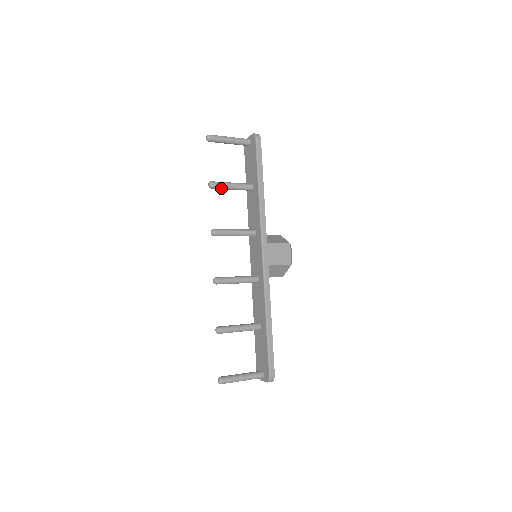
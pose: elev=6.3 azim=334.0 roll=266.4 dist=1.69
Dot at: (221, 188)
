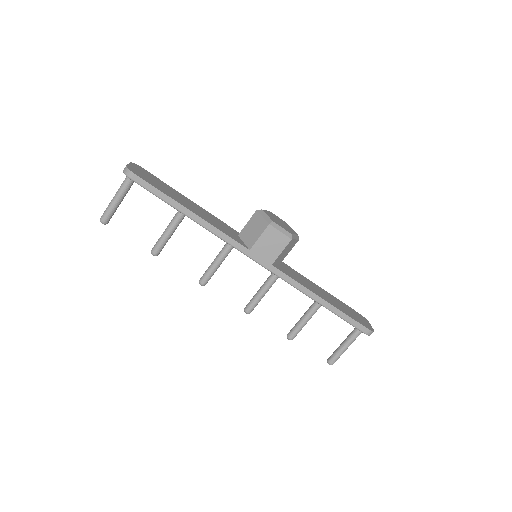
Dot at: occluded
